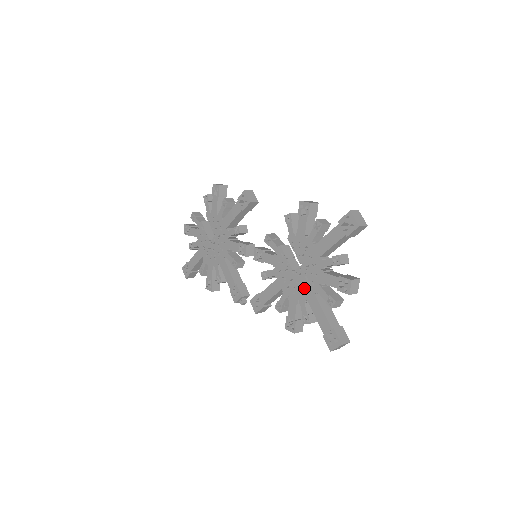
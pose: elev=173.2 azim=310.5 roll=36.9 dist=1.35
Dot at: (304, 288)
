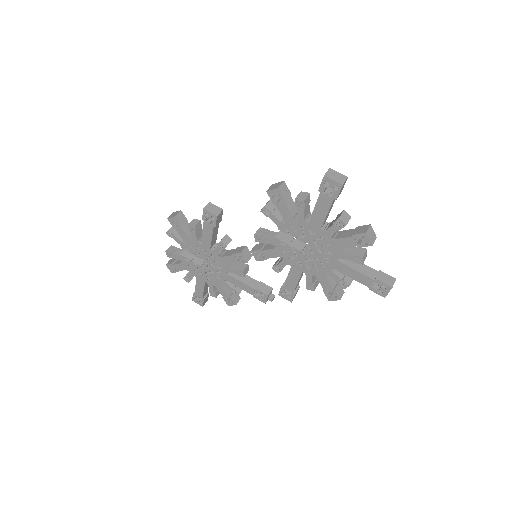
Dot at: (324, 261)
